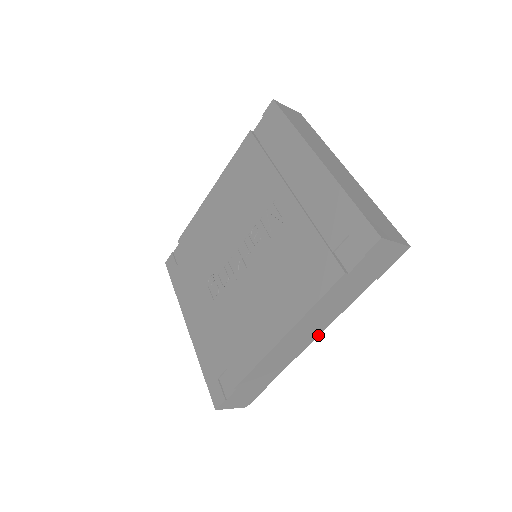
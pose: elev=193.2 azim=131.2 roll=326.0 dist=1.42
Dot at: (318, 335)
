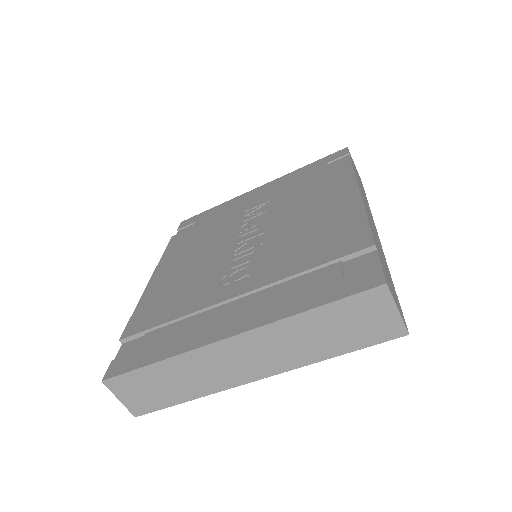
Dot at: occluded
